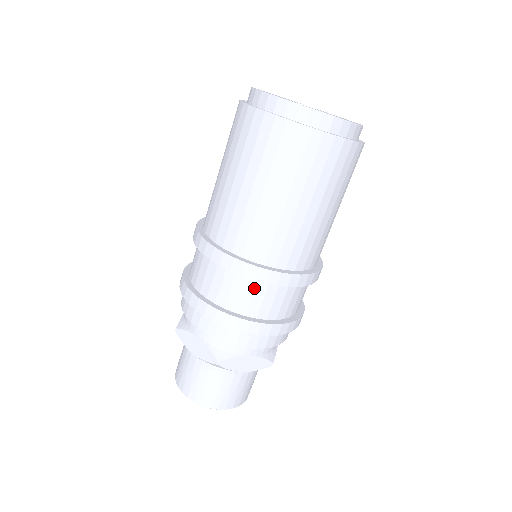
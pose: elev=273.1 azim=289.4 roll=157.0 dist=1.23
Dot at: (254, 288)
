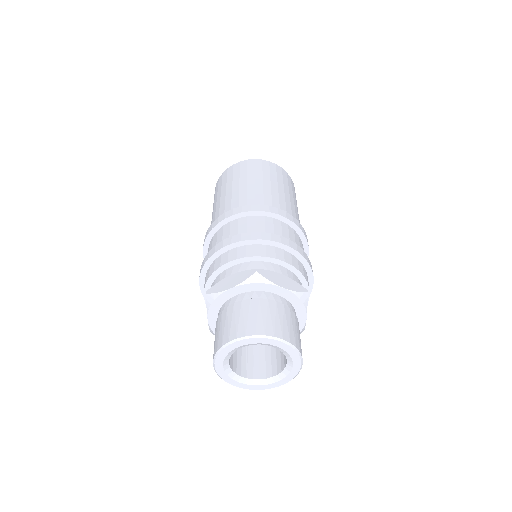
Dot at: (263, 221)
